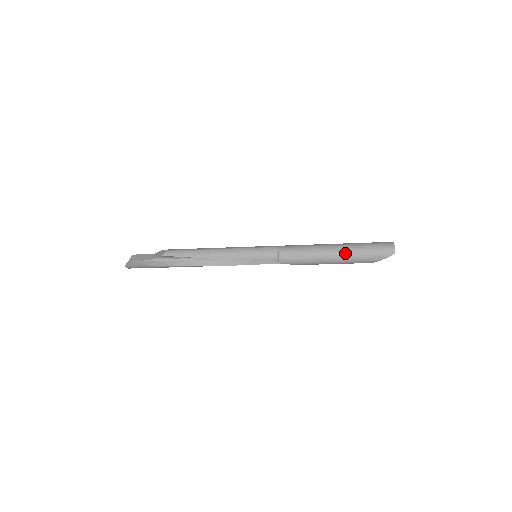
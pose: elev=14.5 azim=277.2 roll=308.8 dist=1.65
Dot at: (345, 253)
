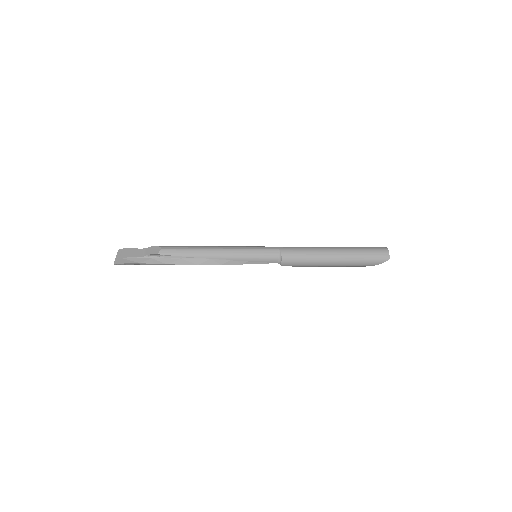
Dot at: (345, 258)
